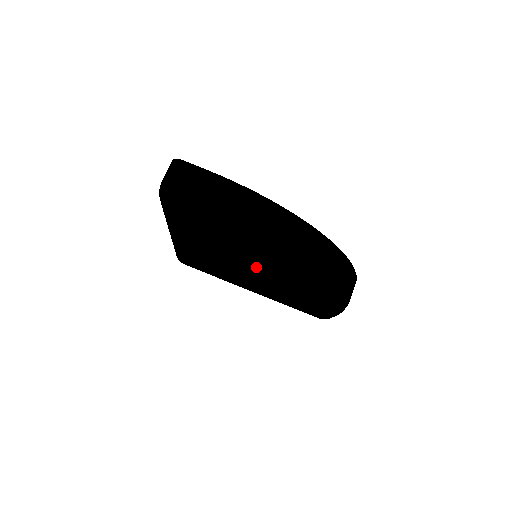
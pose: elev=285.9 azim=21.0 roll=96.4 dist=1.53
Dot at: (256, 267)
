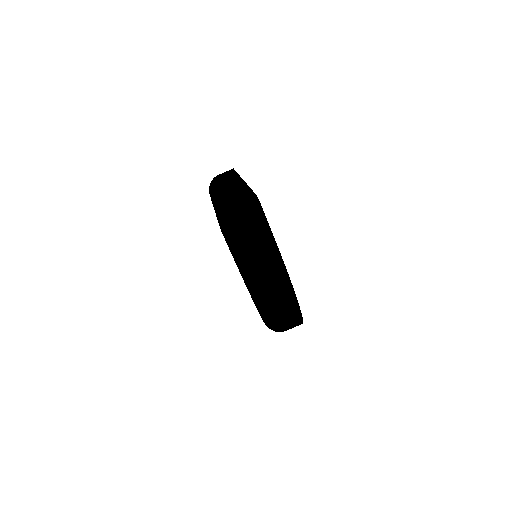
Dot at: occluded
